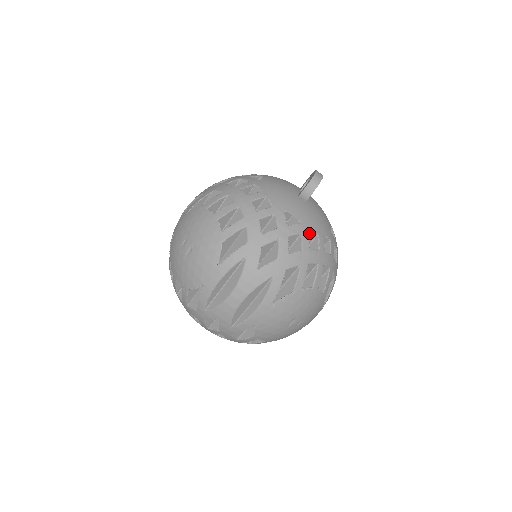
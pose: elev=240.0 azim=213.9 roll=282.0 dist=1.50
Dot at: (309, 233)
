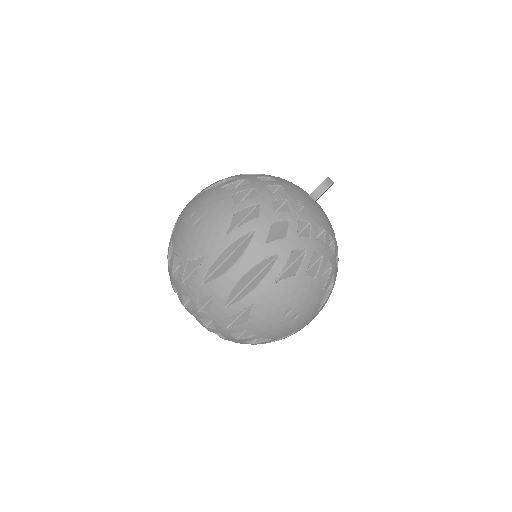
Dot at: (317, 225)
